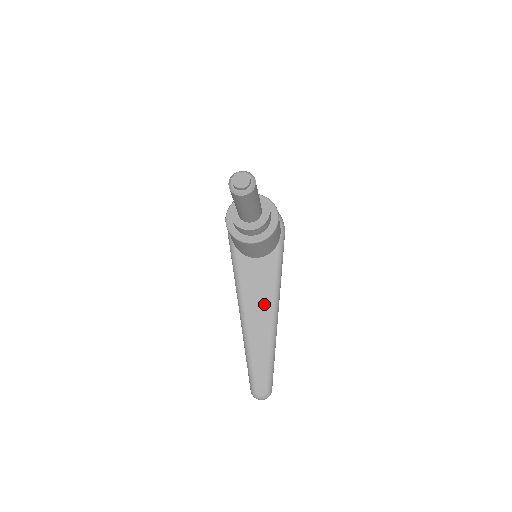
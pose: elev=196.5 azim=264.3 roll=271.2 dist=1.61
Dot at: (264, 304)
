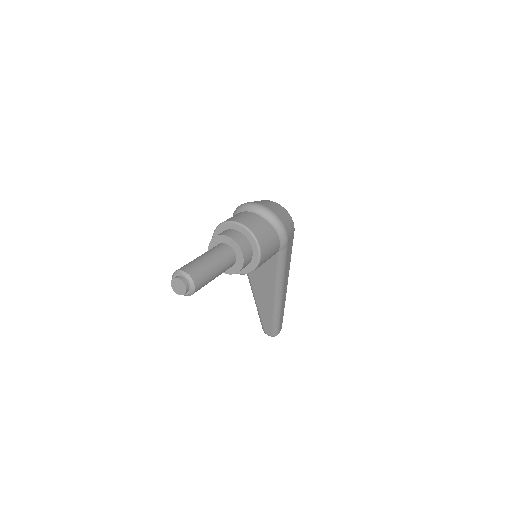
Dot at: (267, 287)
